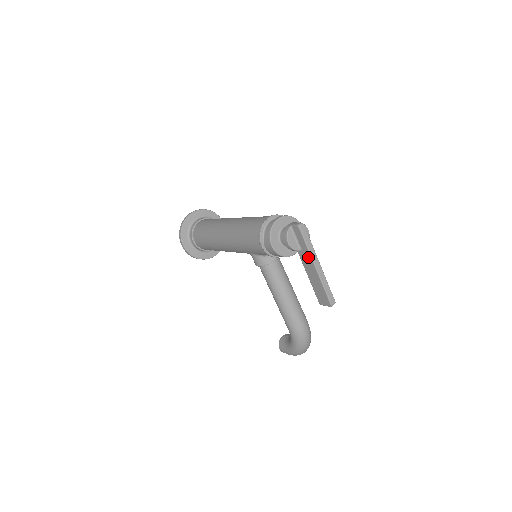
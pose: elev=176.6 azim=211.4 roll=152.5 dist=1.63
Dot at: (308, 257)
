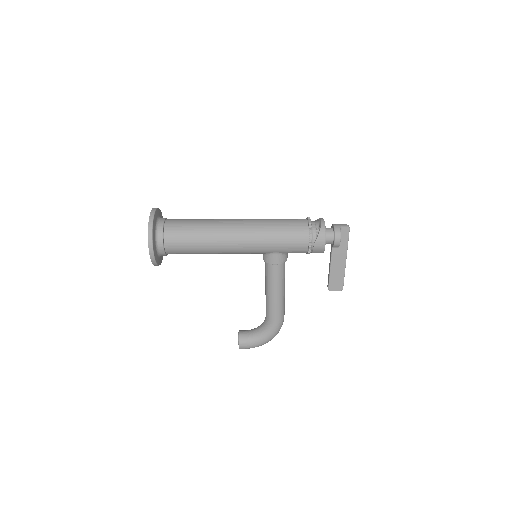
Dot at: (343, 252)
